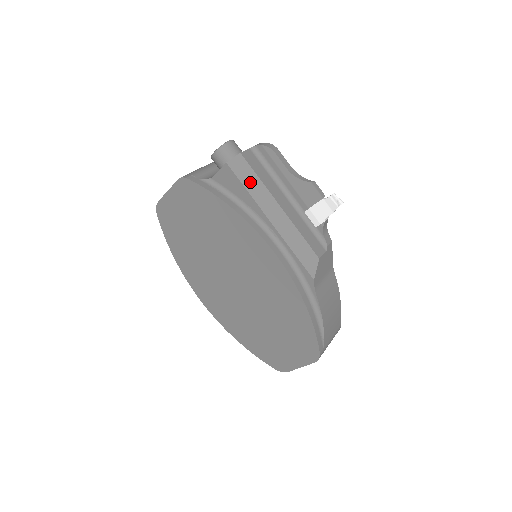
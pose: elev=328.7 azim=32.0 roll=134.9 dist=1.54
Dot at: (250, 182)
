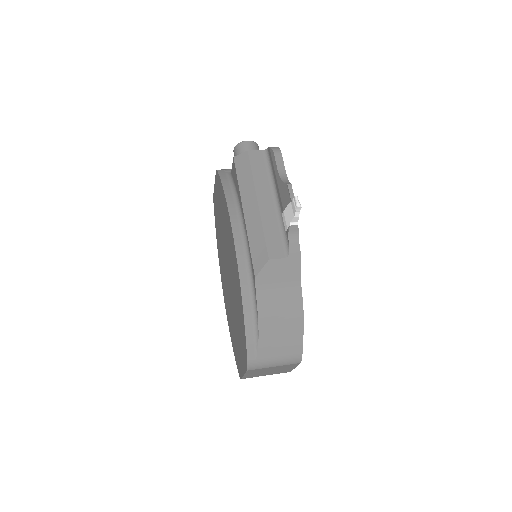
Dot at: (244, 176)
